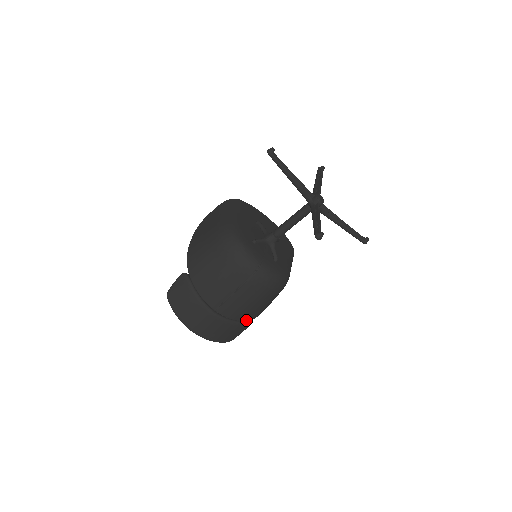
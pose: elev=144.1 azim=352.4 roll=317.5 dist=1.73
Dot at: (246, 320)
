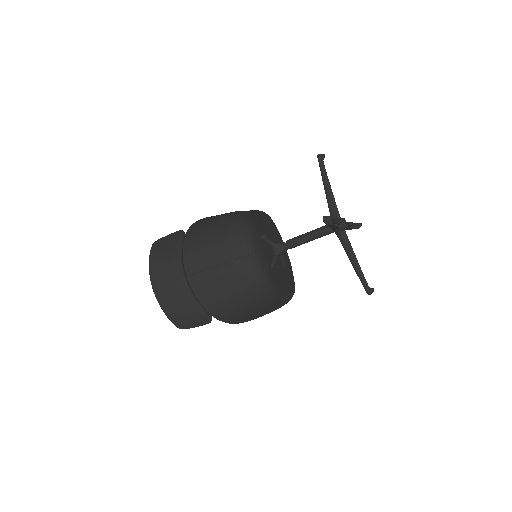
Dot at: (209, 312)
